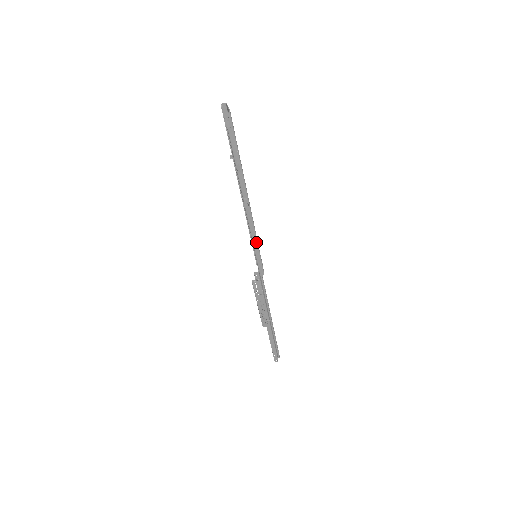
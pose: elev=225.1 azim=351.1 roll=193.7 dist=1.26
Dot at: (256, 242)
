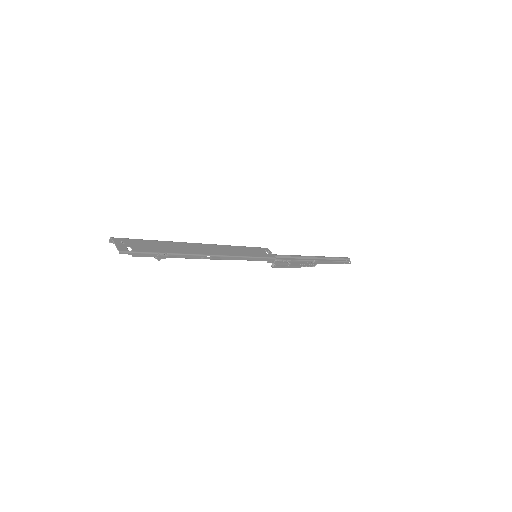
Dot at: (244, 258)
